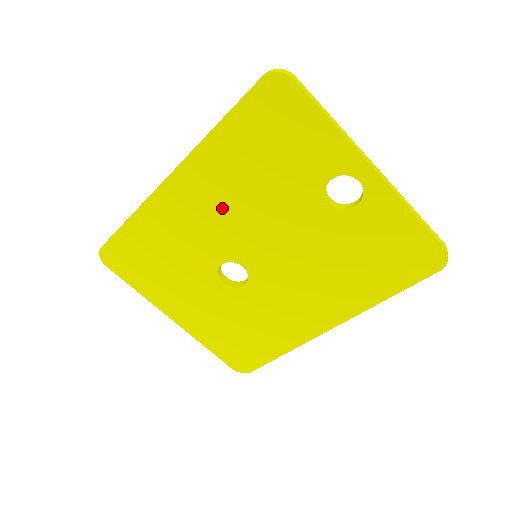
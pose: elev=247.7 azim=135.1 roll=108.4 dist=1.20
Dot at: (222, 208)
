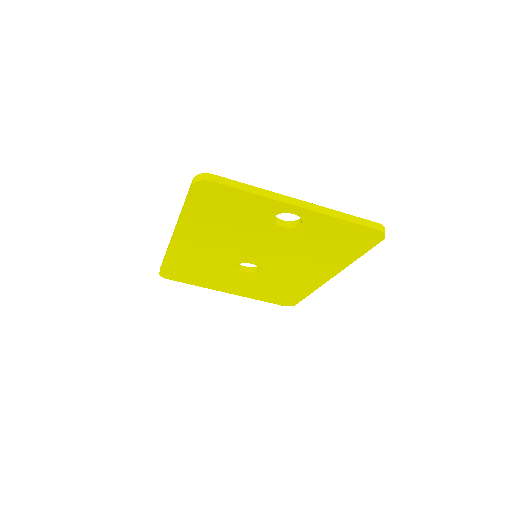
Dot at: (216, 243)
